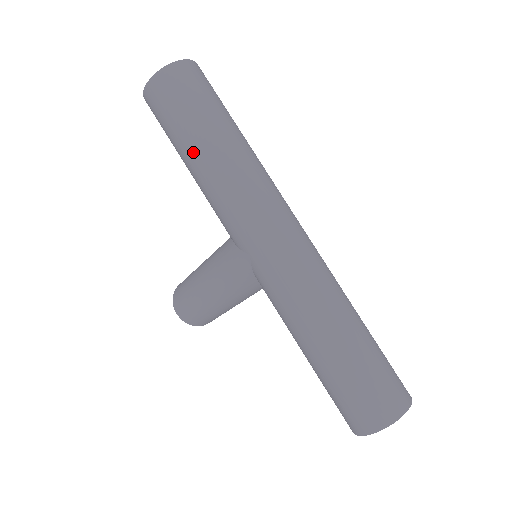
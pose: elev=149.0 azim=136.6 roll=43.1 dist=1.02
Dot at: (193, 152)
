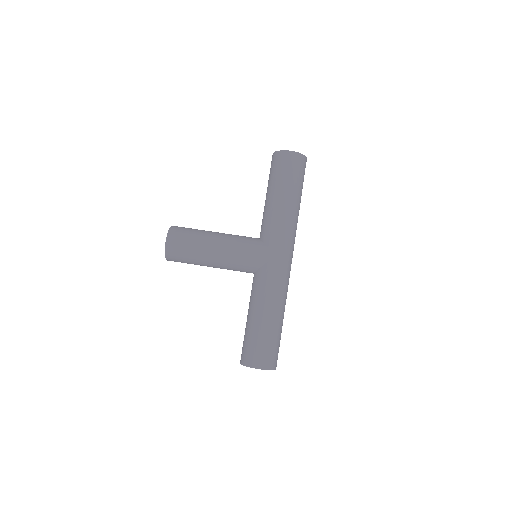
Dot at: (289, 196)
